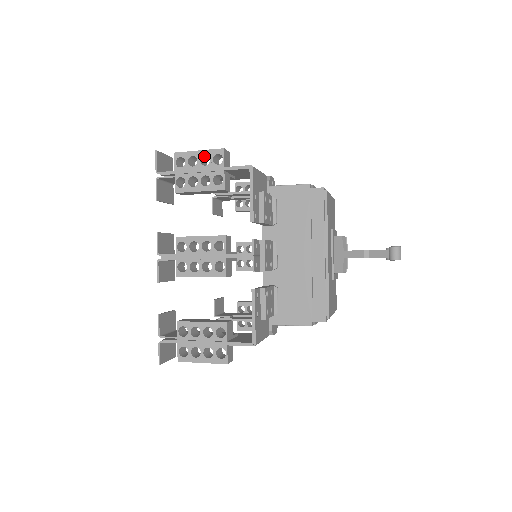
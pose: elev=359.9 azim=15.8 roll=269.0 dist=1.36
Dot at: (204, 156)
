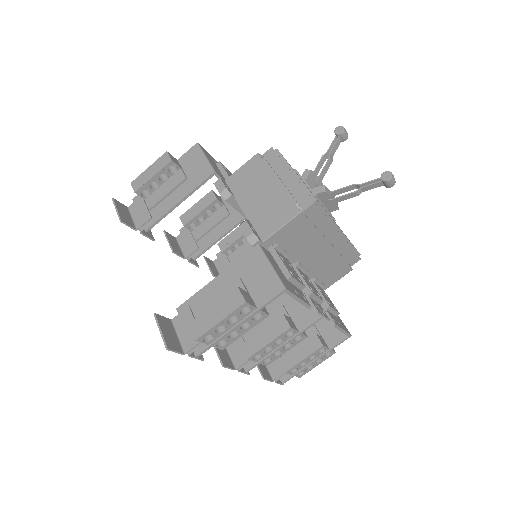
Dot at: (226, 317)
